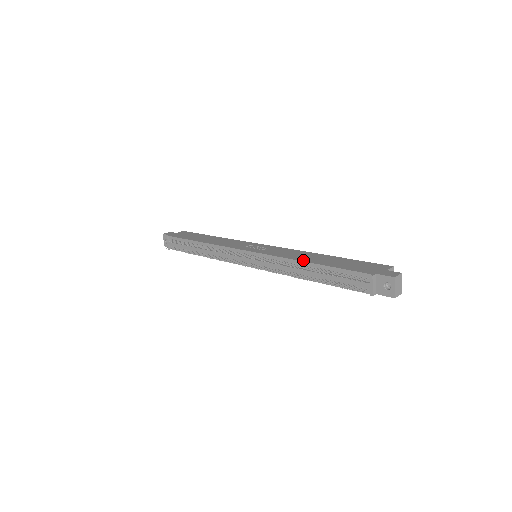
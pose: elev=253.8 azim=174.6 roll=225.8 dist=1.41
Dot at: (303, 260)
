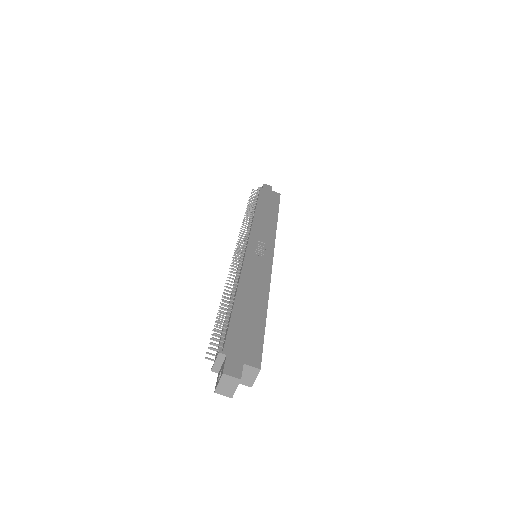
Dot at: (240, 288)
